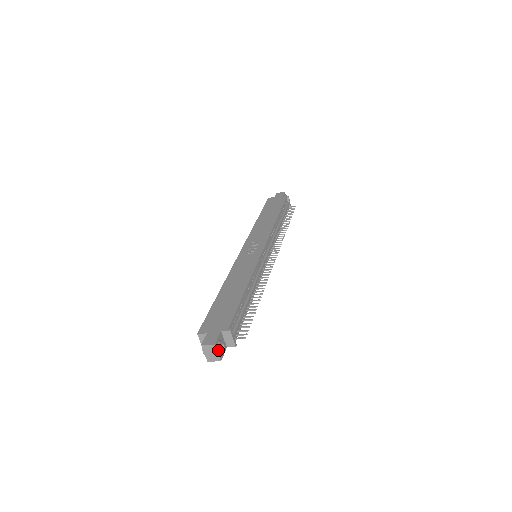
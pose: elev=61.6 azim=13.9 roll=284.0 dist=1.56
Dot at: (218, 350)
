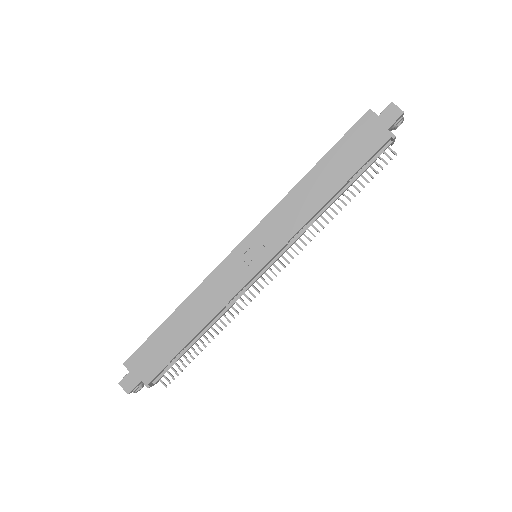
Dot at: occluded
